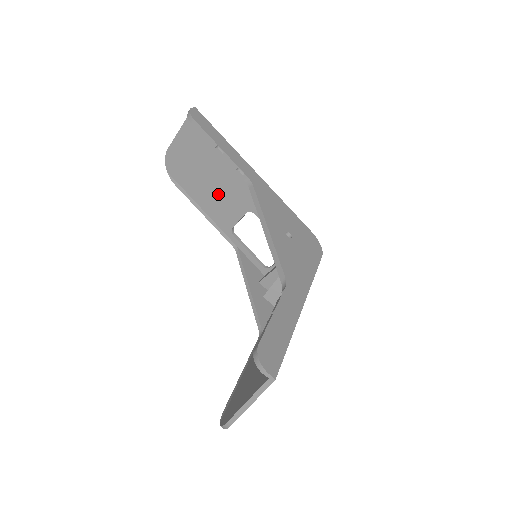
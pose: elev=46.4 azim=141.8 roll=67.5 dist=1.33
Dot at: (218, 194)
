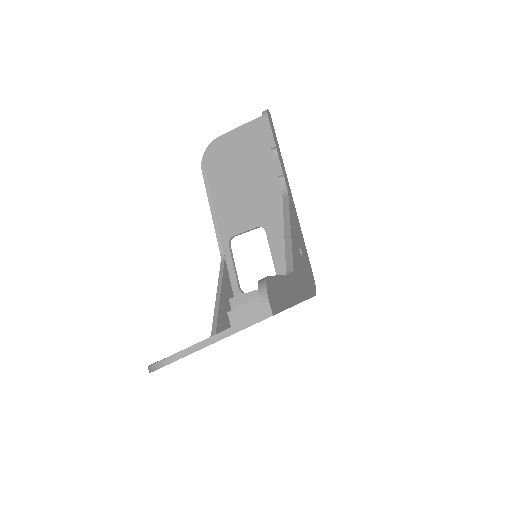
Dot at: (240, 197)
